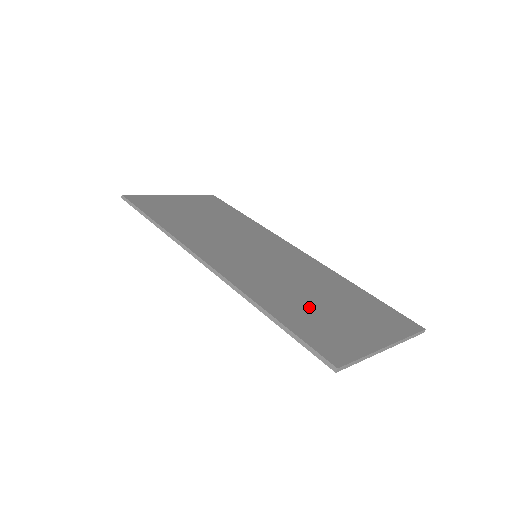
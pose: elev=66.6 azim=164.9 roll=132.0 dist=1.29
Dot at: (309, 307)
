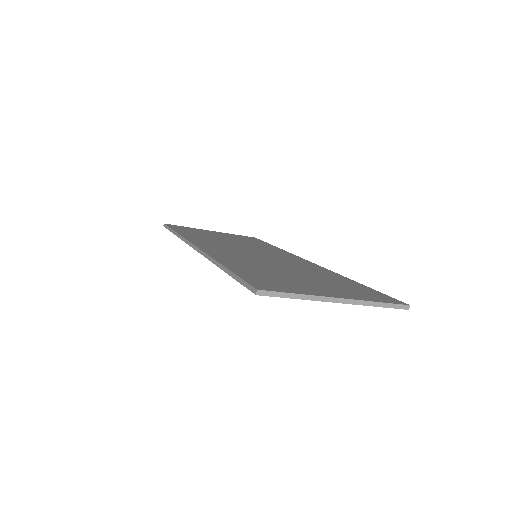
Dot at: (274, 273)
